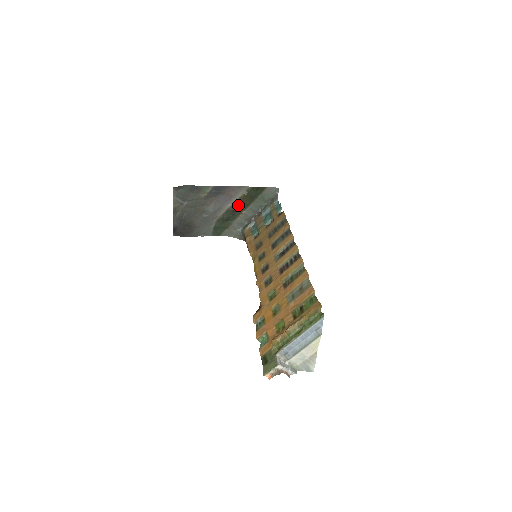
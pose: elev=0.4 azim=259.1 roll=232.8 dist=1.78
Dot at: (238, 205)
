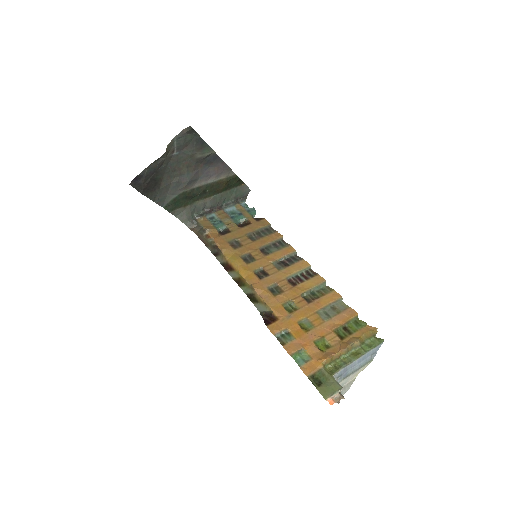
Dot at: (213, 187)
